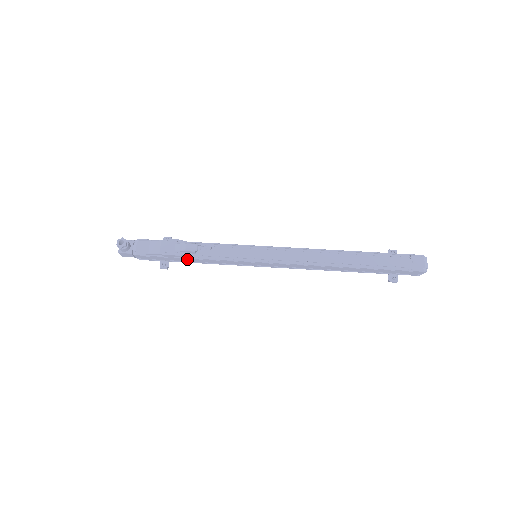
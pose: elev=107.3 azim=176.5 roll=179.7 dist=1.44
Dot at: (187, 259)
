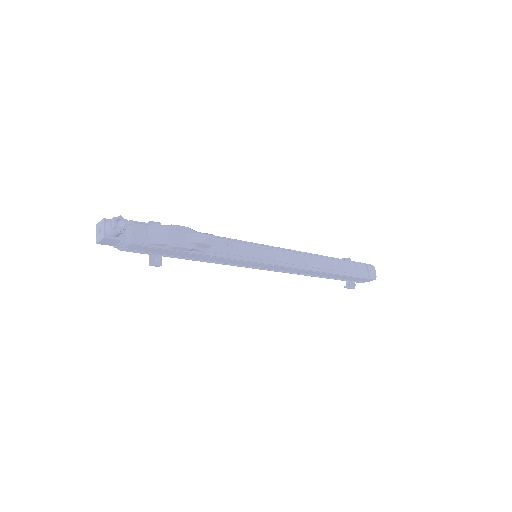
Dot at: (191, 254)
